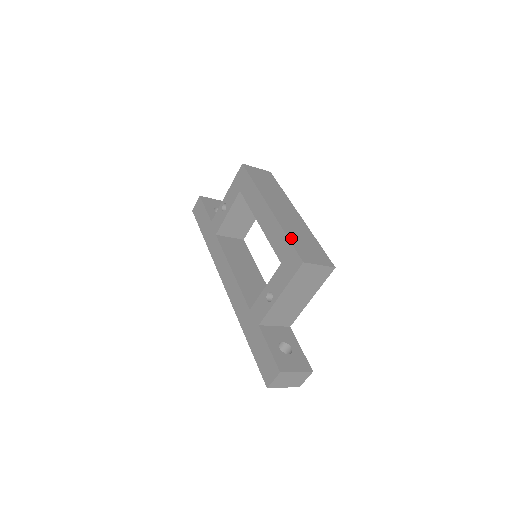
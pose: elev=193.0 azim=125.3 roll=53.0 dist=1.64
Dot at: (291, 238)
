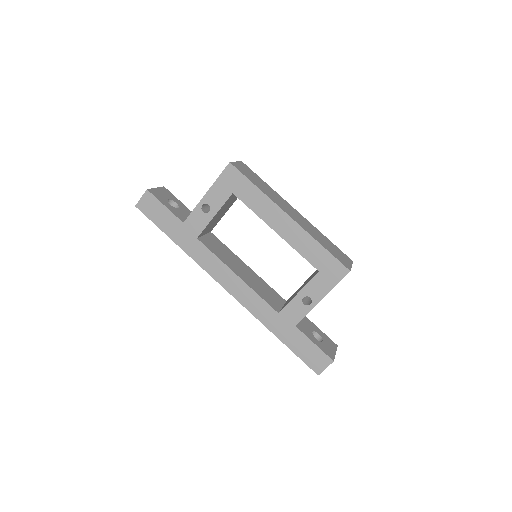
Dot at: (325, 247)
